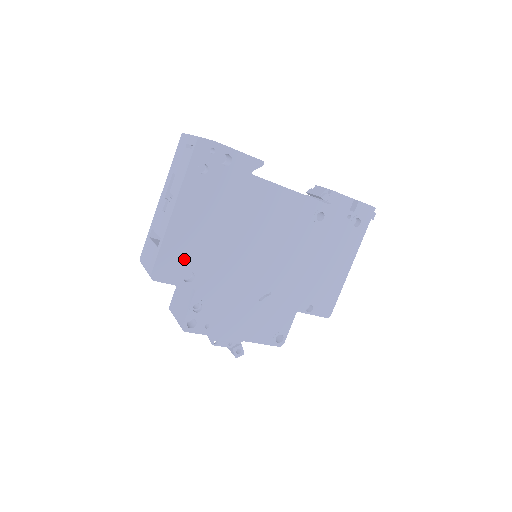
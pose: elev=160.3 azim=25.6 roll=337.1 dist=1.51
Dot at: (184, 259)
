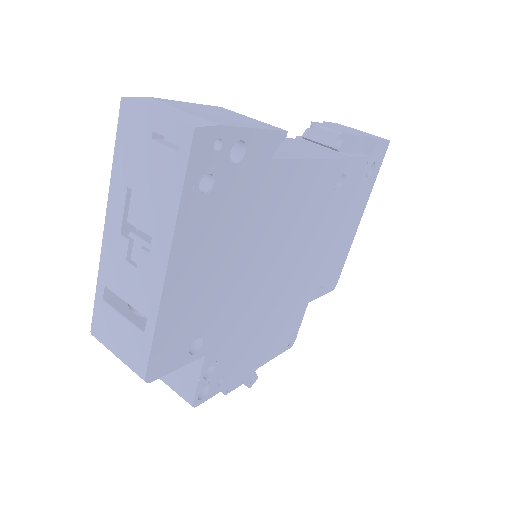
Dot at: (188, 329)
